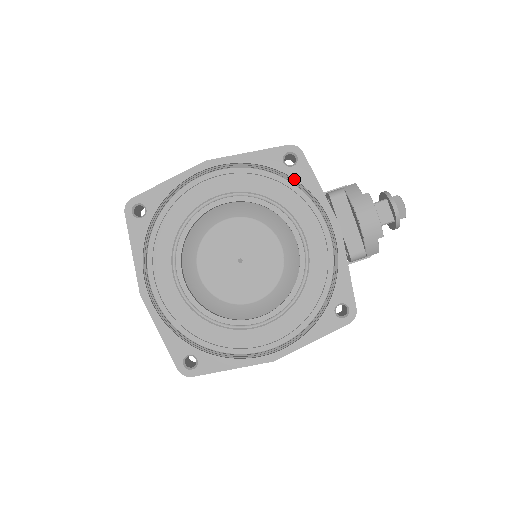
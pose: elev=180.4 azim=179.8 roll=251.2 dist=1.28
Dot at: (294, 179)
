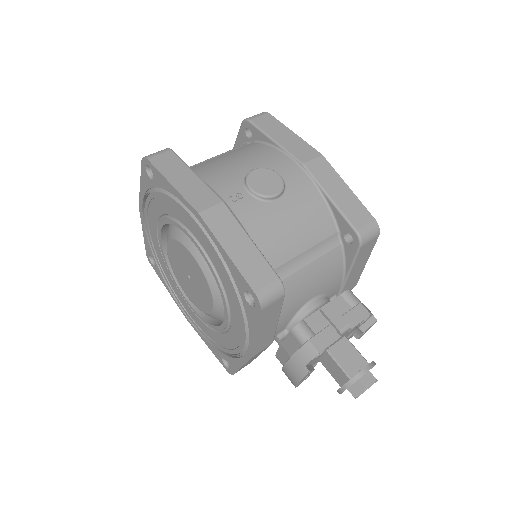
Dot at: (245, 306)
